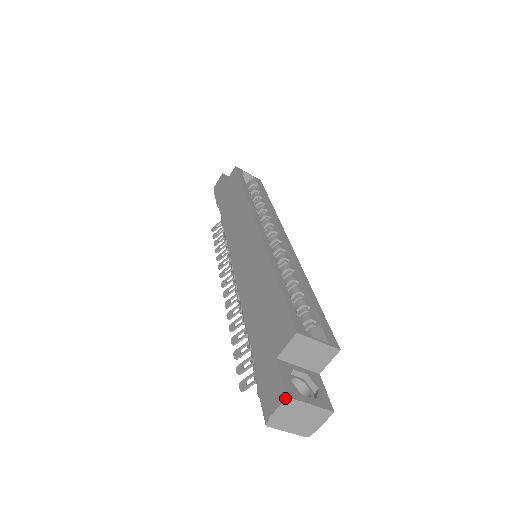
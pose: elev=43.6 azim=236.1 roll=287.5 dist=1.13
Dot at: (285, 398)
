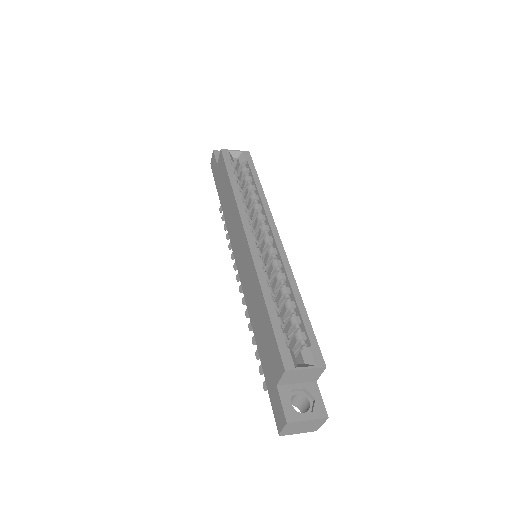
Dot at: (286, 424)
